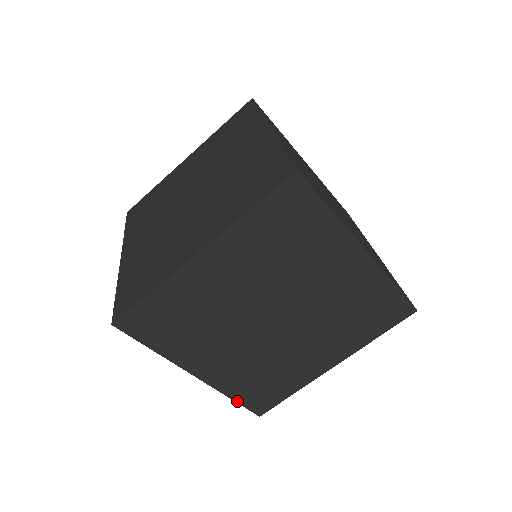
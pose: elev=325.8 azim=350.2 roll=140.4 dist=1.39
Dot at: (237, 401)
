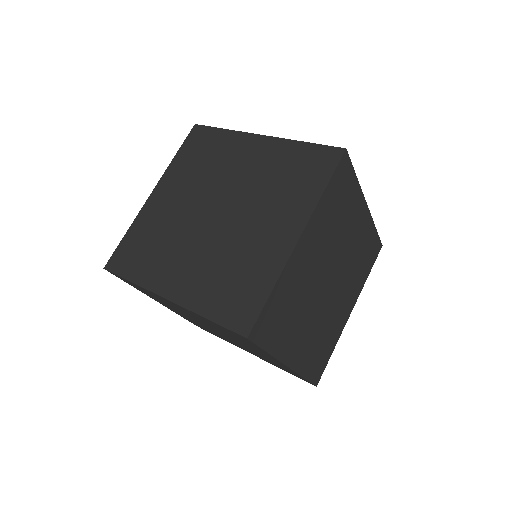
Dot at: (307, 379)
